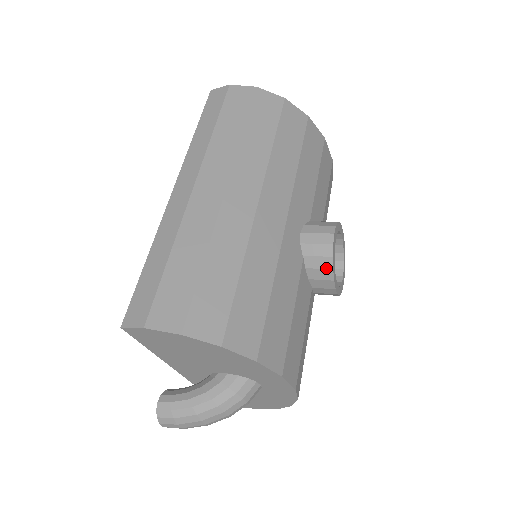
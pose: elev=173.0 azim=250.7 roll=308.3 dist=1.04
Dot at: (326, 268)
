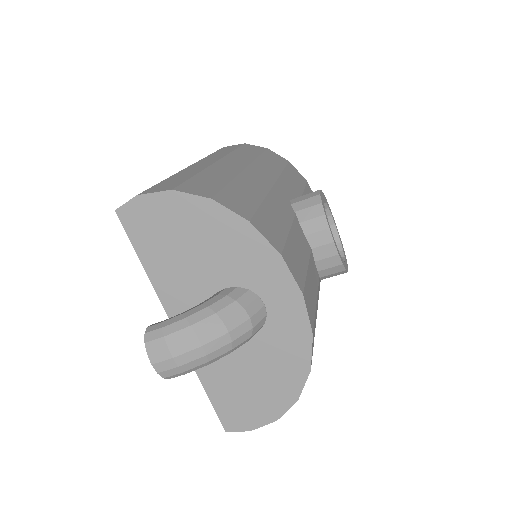
Dot at: (318, 215)
